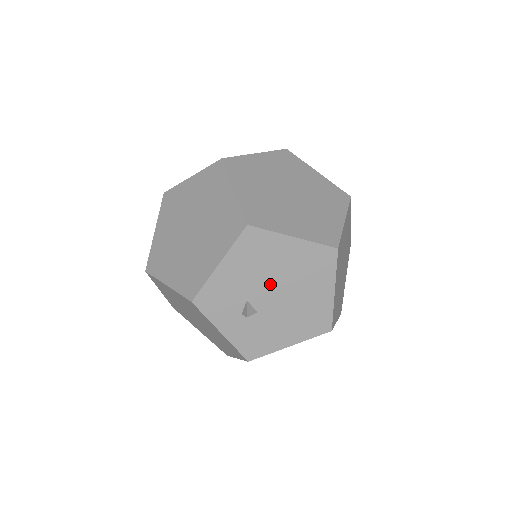
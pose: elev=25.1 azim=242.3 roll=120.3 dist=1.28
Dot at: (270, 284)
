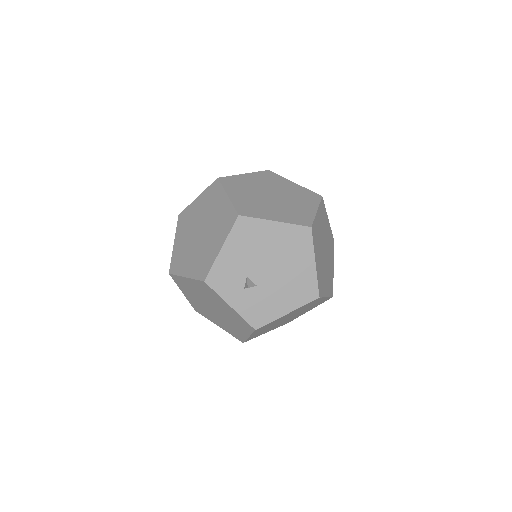
Dot at: (263, 261)
